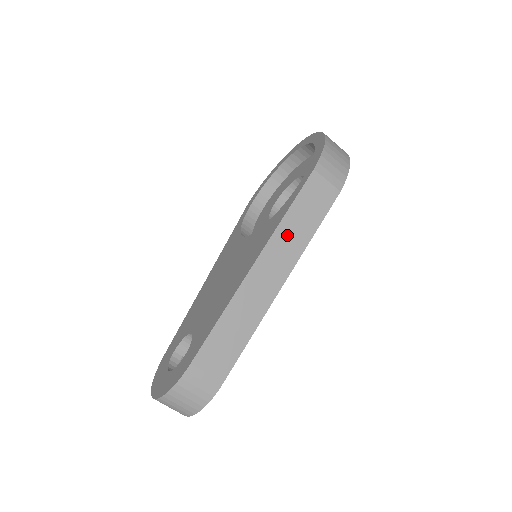
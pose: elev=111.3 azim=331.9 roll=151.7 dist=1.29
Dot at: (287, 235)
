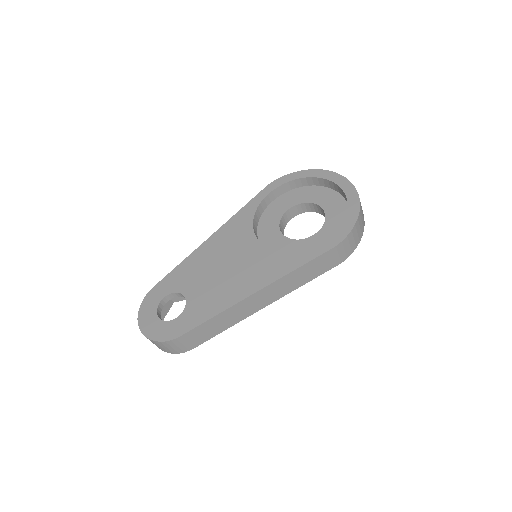
Dot at: (289, 280)
